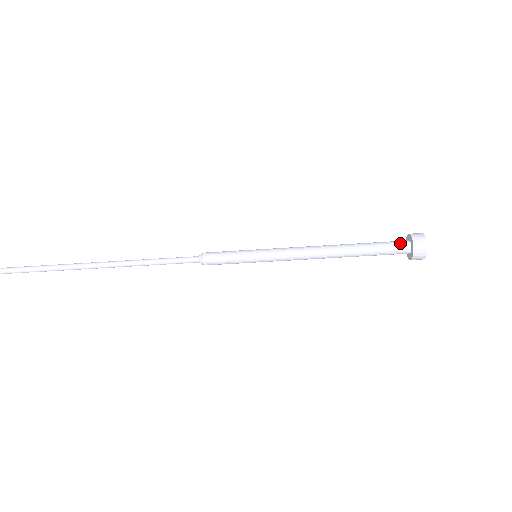
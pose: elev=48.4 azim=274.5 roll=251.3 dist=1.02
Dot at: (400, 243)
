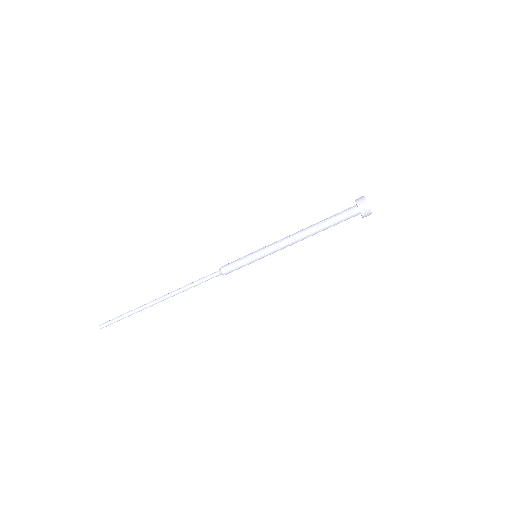
Dot at: (349, 208)
